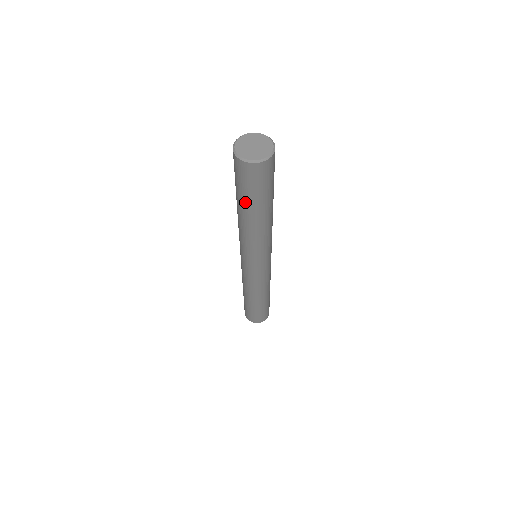
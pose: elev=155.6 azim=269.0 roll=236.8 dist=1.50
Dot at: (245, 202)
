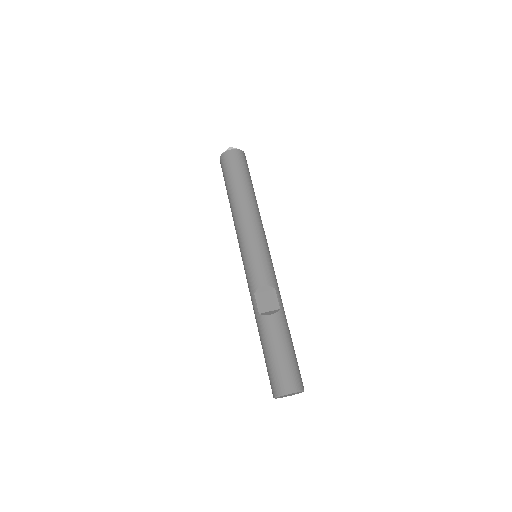
Dot at: occluded
